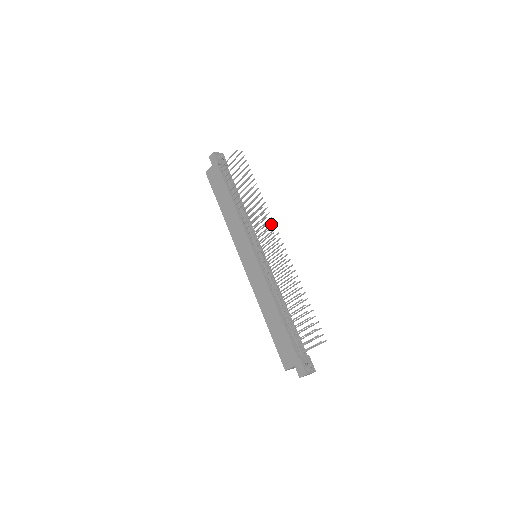
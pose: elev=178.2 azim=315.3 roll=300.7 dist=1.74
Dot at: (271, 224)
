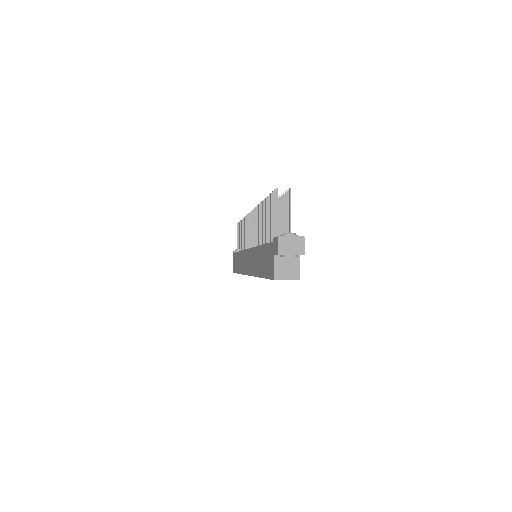
Dot at: occluded
